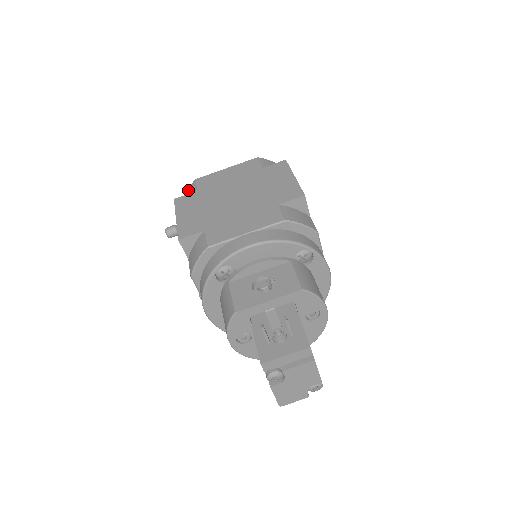
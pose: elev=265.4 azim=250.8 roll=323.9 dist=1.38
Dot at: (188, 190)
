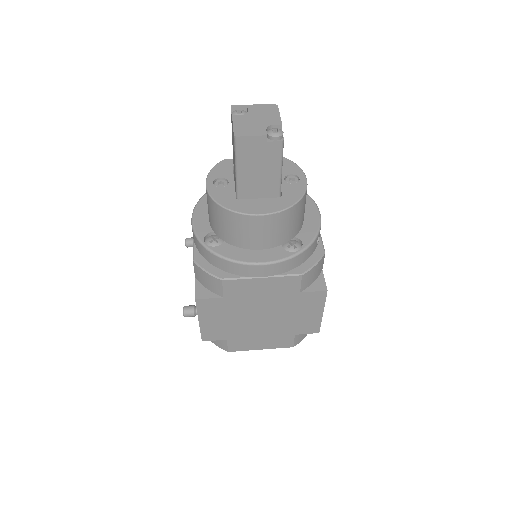
Dot at: occluded
